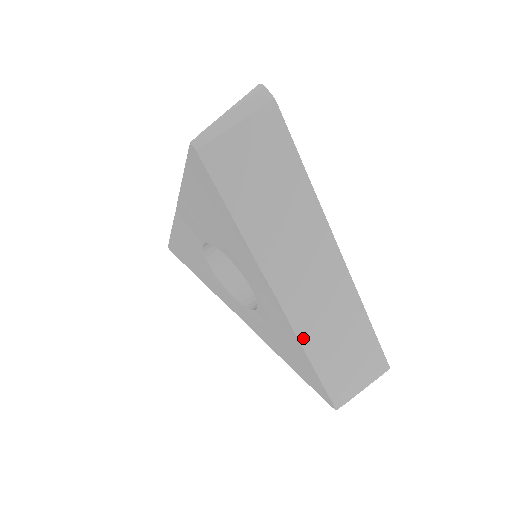
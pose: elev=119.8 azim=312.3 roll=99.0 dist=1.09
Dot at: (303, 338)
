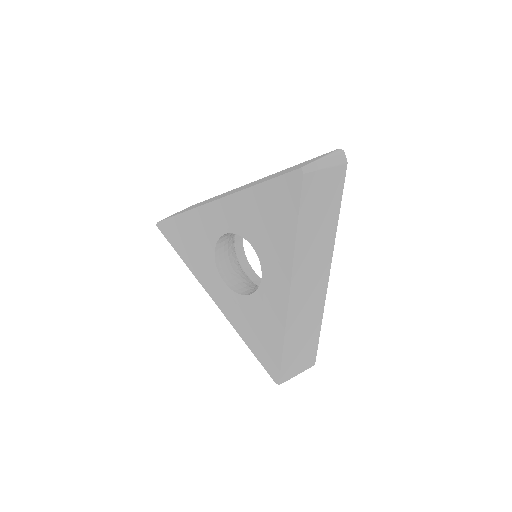
Dot at: (288, 324)
